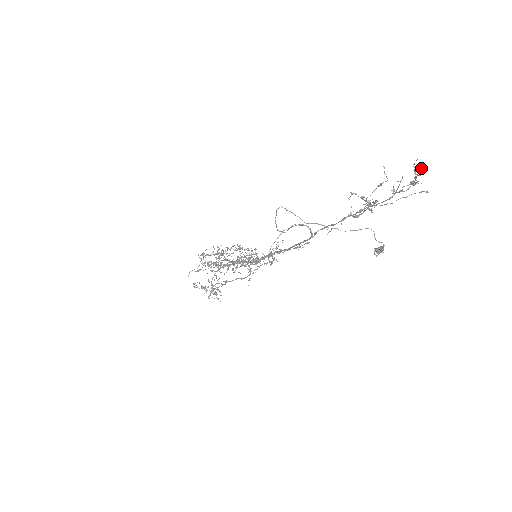
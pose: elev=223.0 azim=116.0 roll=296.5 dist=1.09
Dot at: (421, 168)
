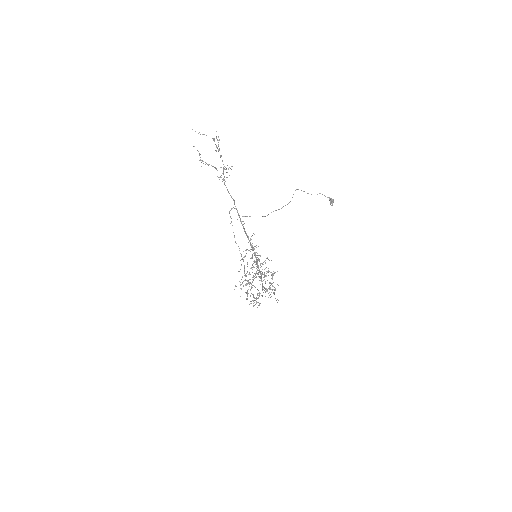
Dot at: occluded
